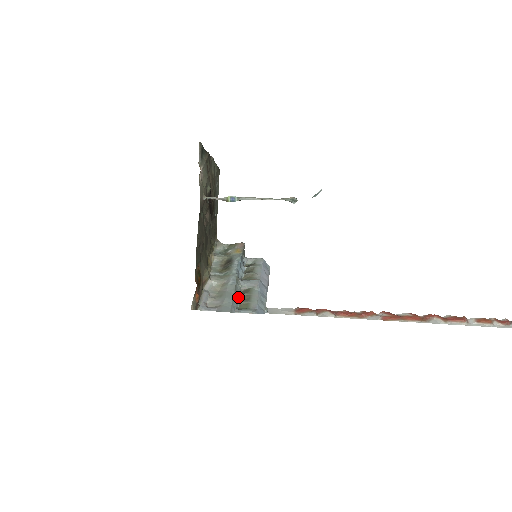
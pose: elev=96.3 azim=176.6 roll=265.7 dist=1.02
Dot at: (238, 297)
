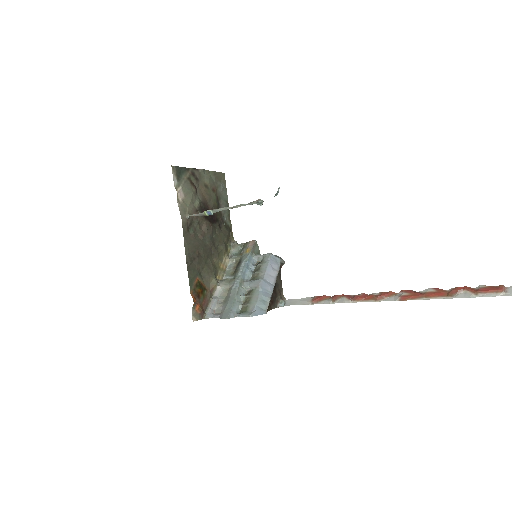
Dot at: (241, 300)
